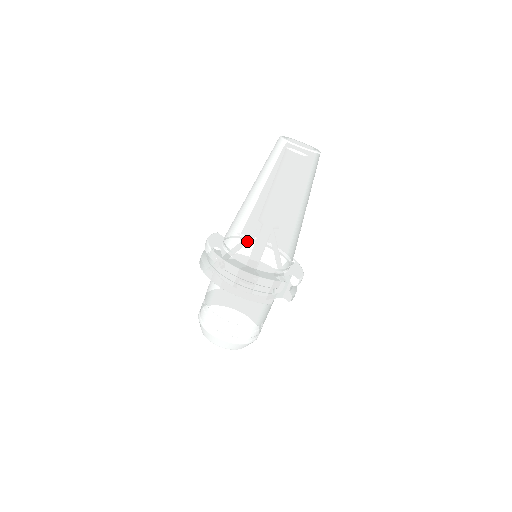
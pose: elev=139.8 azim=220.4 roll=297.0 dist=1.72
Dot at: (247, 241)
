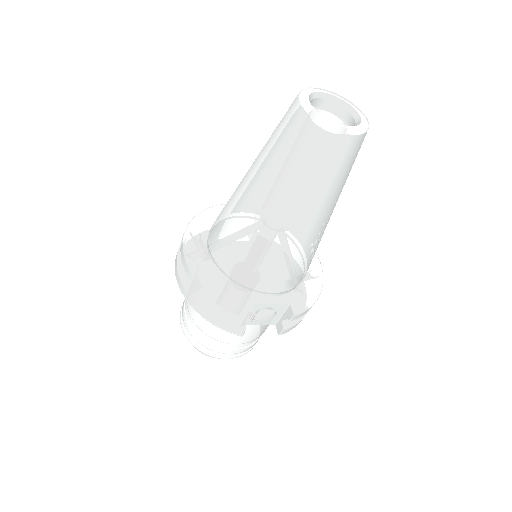
Dot at: (224, 242)
